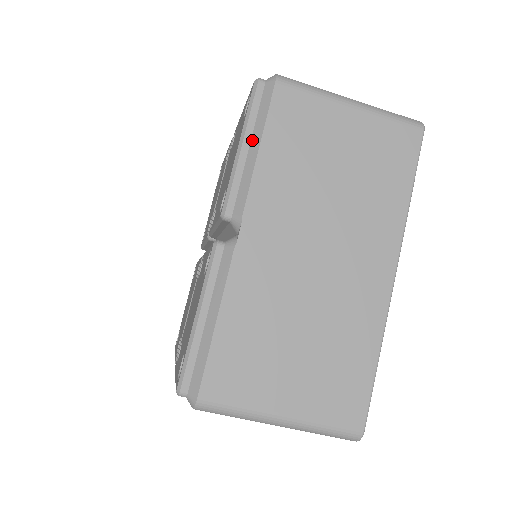
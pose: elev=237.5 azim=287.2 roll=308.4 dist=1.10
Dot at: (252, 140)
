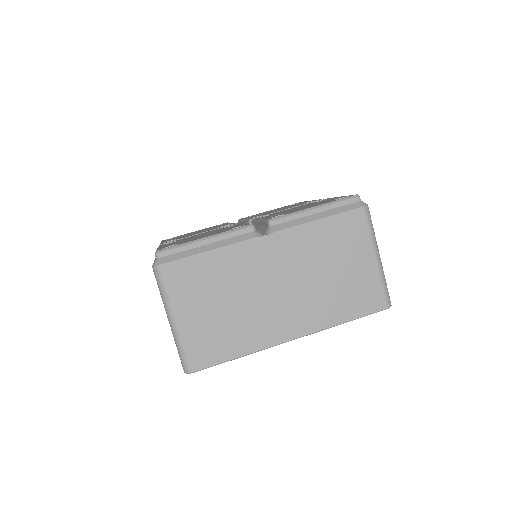
Dot at: (322, 212)
